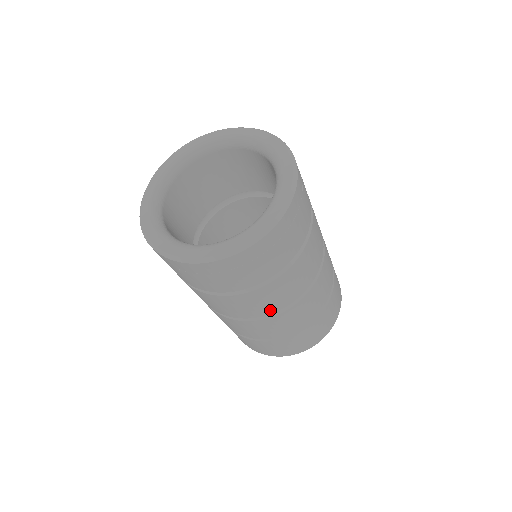
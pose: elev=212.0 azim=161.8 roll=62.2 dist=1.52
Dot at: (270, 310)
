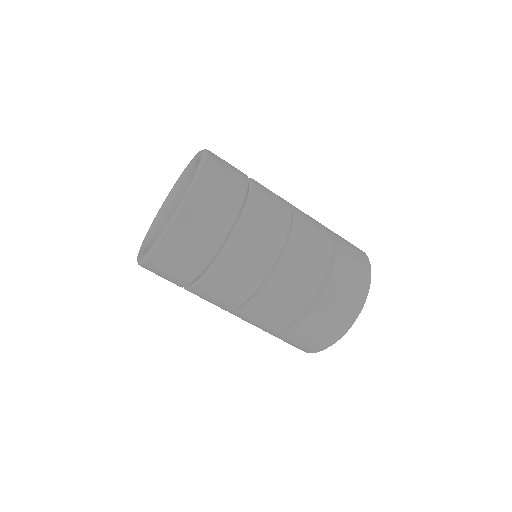
Dot at: (248, 290)
